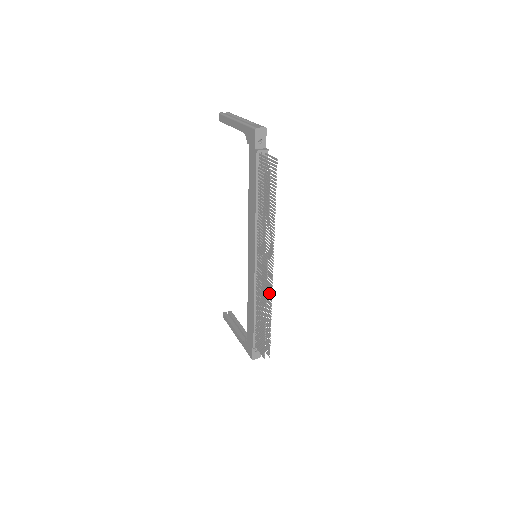
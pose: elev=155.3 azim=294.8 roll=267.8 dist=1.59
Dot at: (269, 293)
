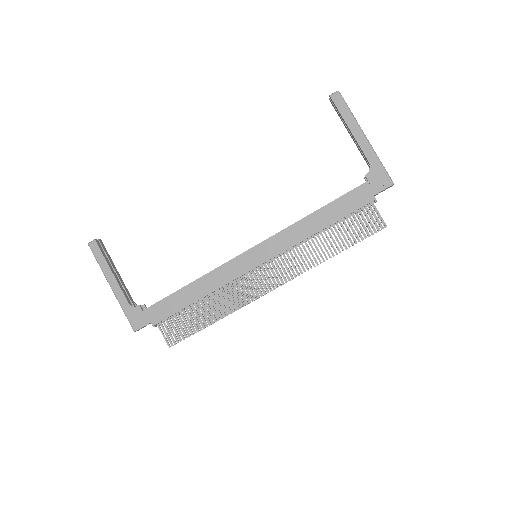
Dot at: occluded
